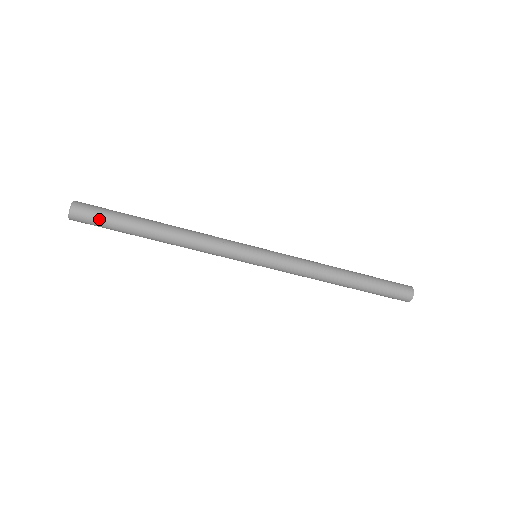
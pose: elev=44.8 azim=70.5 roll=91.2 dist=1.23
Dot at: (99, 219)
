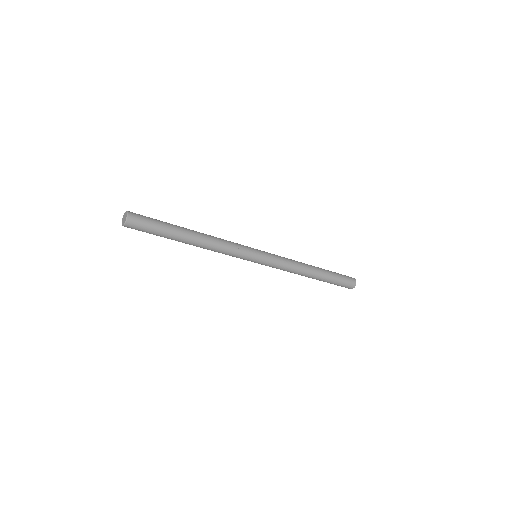
Dot at: (146, 231)
